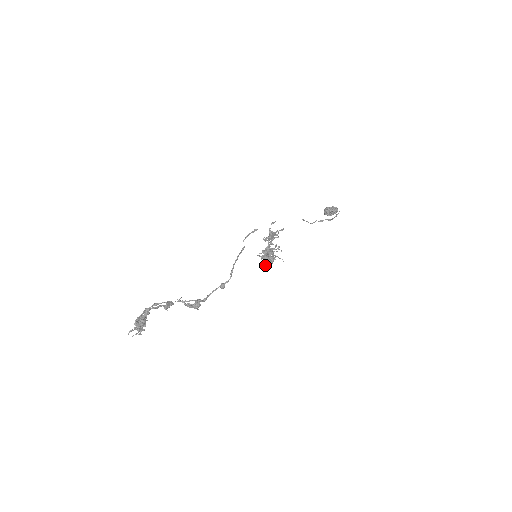
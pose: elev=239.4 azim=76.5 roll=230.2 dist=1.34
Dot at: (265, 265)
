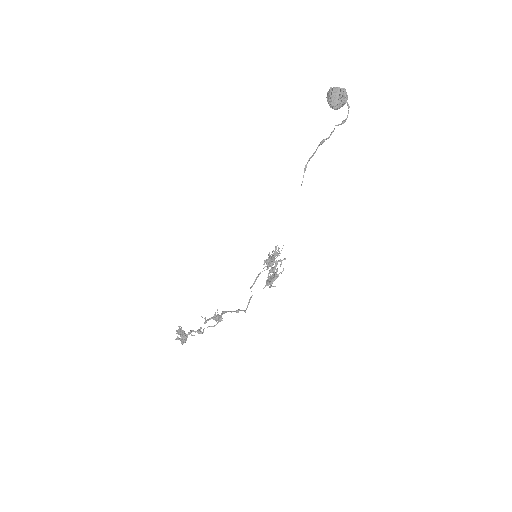
Dot at: occluded
